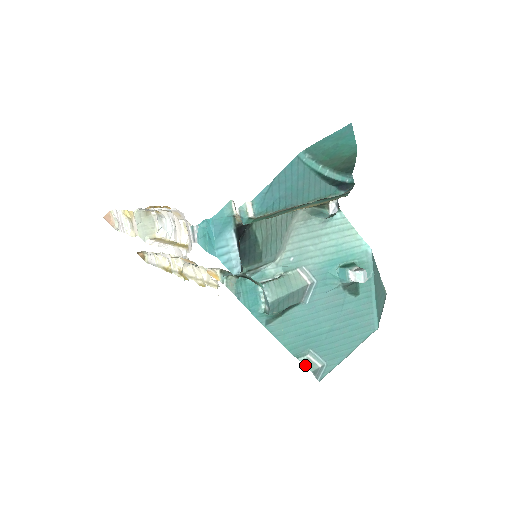
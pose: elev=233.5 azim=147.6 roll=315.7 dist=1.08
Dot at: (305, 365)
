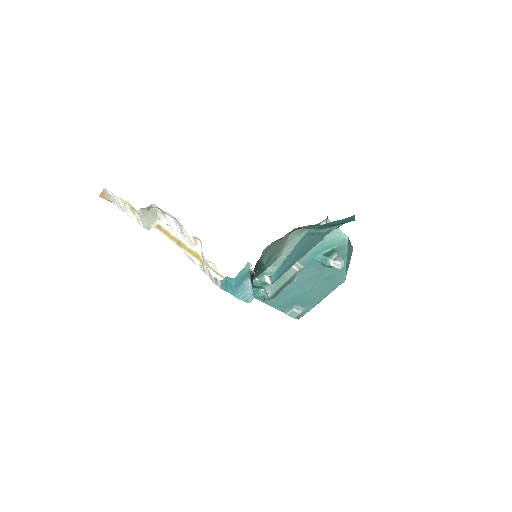
Dot at: (291, 316)
